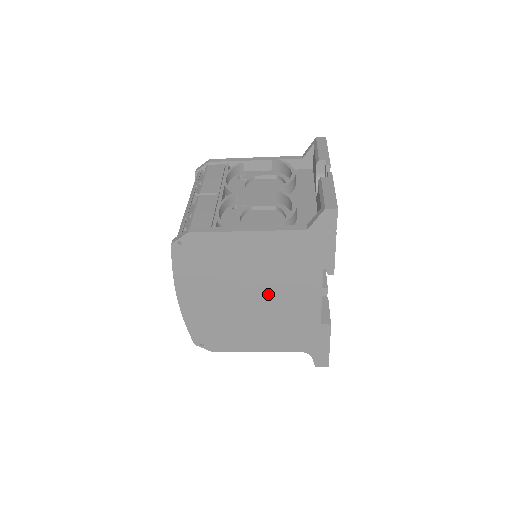
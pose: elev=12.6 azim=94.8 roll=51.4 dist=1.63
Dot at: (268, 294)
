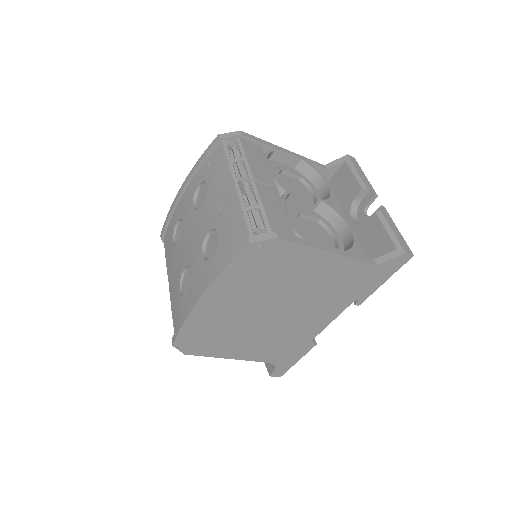
Dot at: (293, 311)
